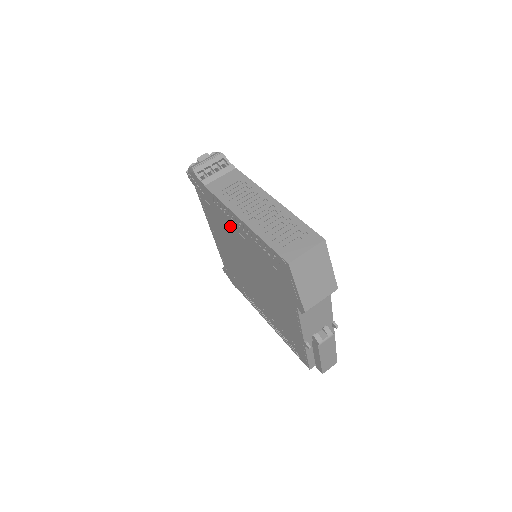
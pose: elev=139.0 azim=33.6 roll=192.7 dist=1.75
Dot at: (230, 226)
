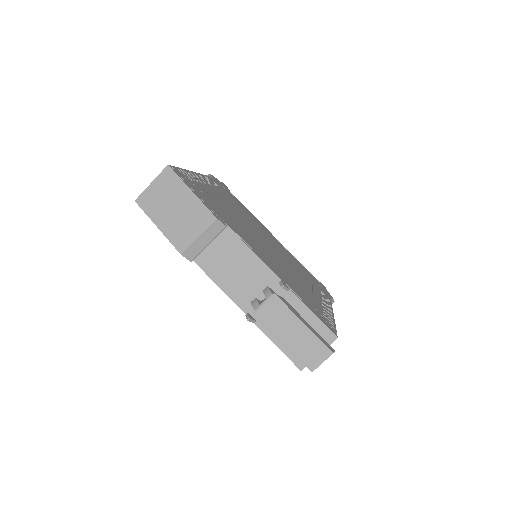
Dot at: occluded
